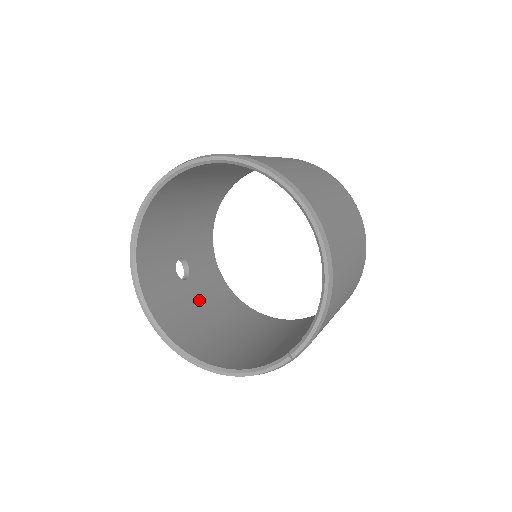
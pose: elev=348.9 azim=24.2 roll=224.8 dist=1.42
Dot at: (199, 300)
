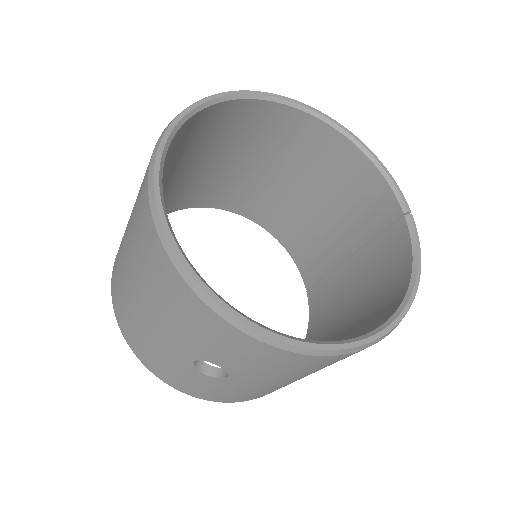
Dot at: occluded
